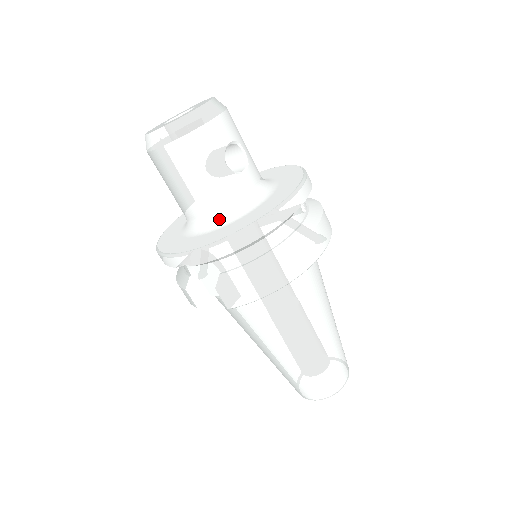
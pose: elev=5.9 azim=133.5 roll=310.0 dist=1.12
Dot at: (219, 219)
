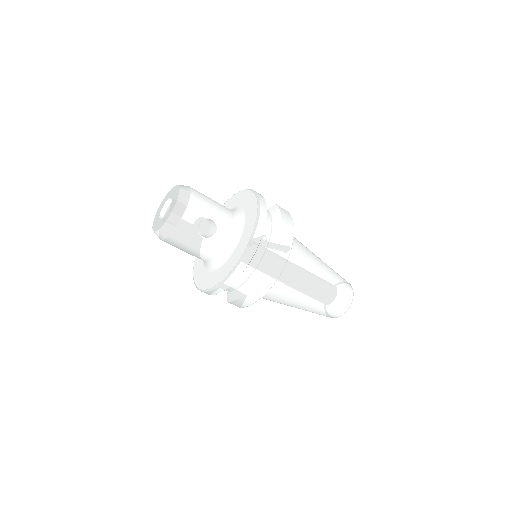
Dot at: (214, 263)
